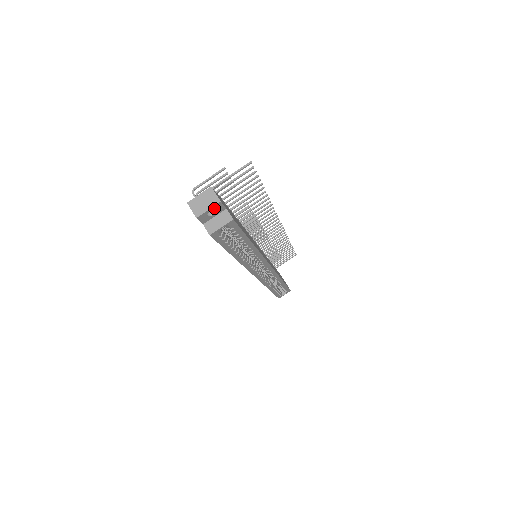
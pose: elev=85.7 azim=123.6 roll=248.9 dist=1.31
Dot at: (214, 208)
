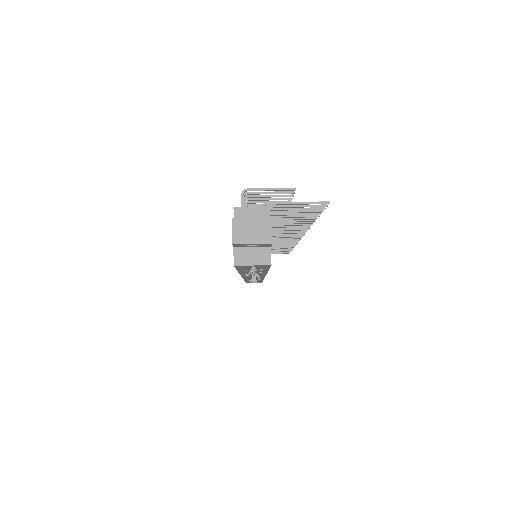
Dot at: (259, 244)
